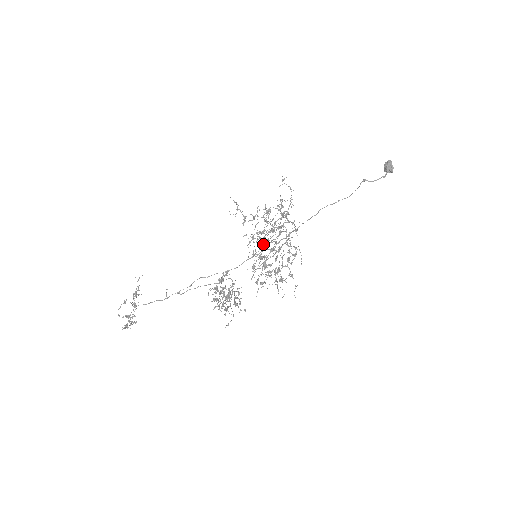
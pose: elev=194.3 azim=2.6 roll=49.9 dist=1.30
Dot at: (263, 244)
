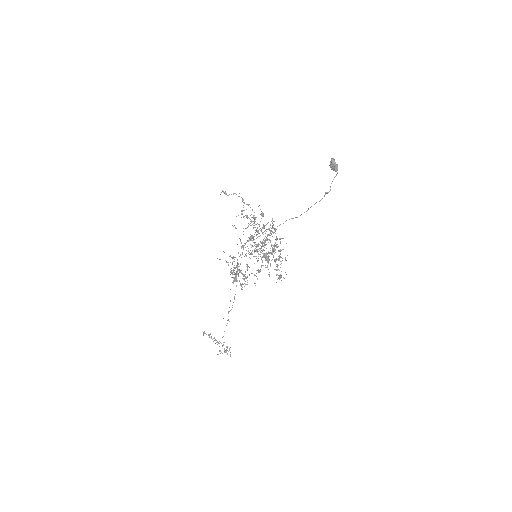
Dot at: (269, 260)
